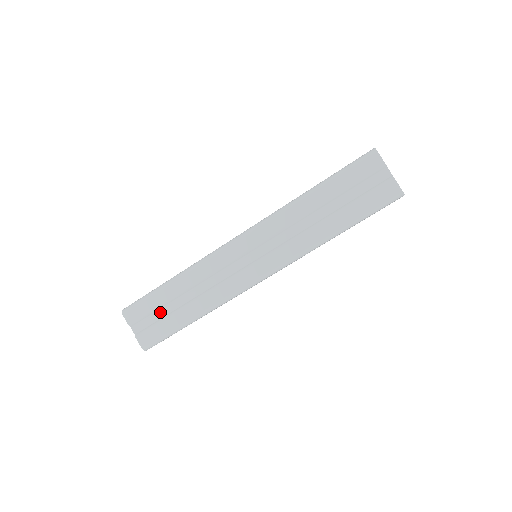
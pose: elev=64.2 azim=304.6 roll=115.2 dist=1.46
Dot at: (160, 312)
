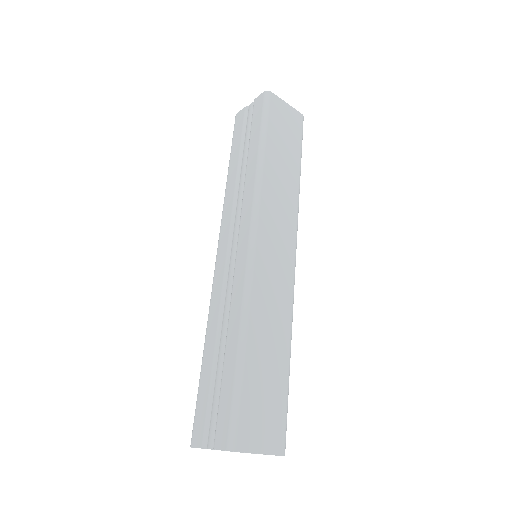
Dot at: (215, 389)
